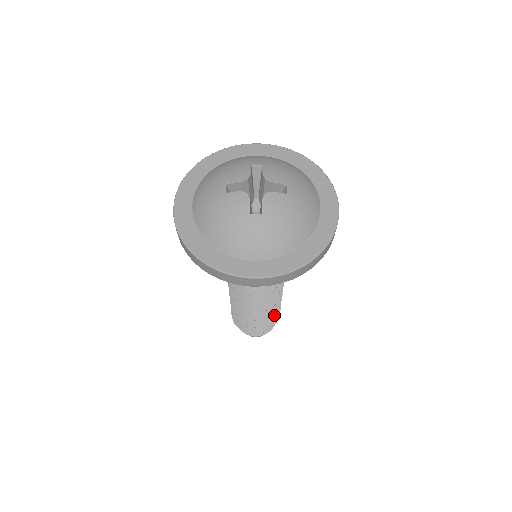
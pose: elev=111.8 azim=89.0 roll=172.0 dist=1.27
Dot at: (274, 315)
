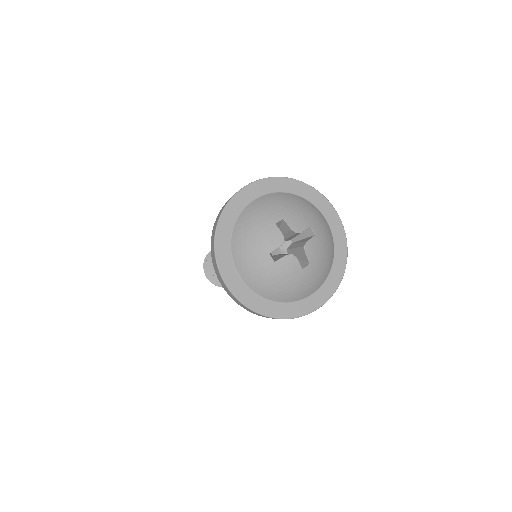
Dot at: occluded
